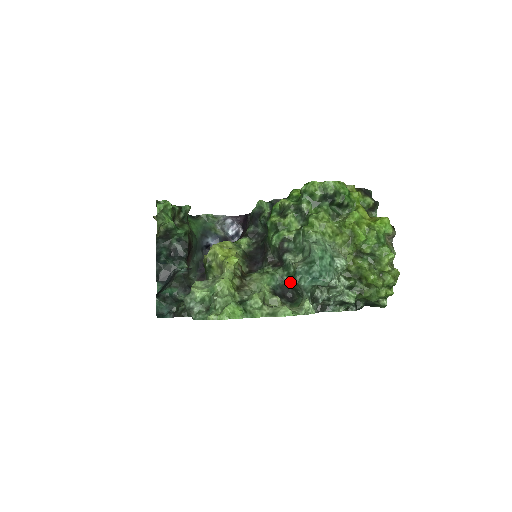
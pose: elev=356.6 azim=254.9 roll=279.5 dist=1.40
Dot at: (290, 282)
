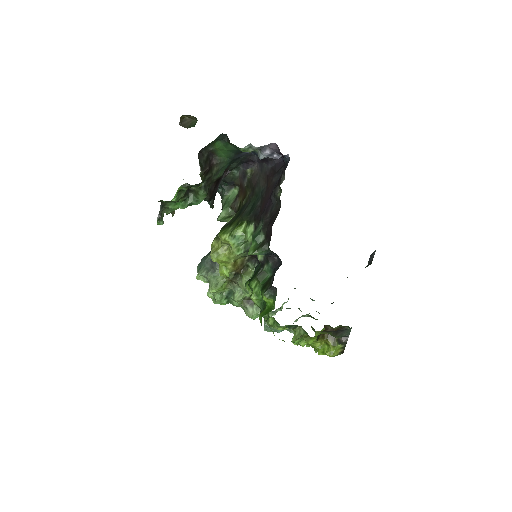
Dot at: occluded
